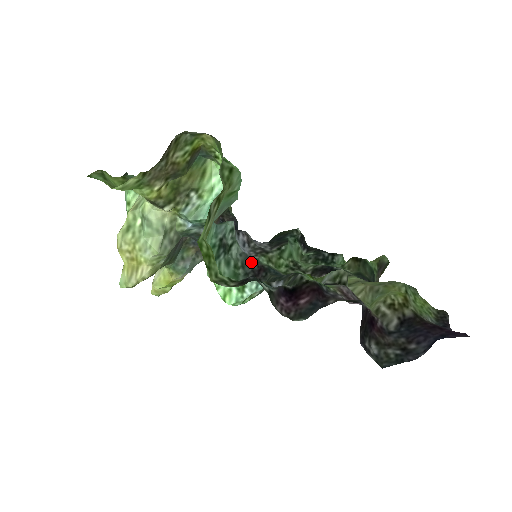
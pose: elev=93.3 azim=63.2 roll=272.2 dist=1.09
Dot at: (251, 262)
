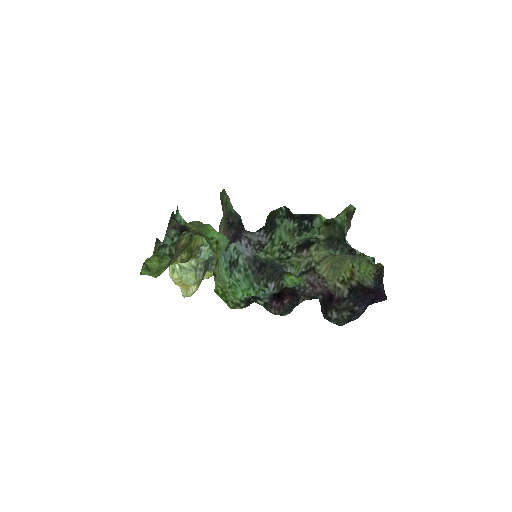
Dot at: (254, 262)
